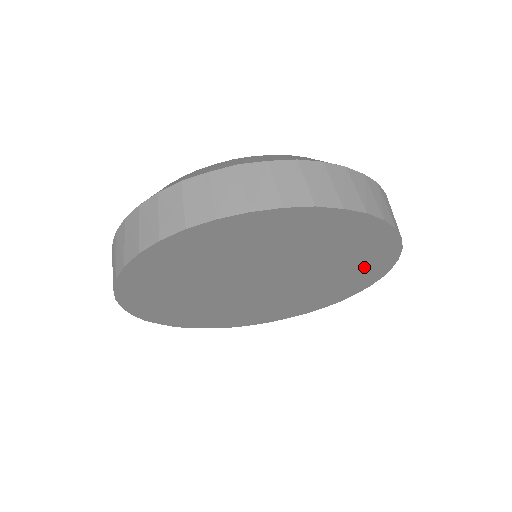
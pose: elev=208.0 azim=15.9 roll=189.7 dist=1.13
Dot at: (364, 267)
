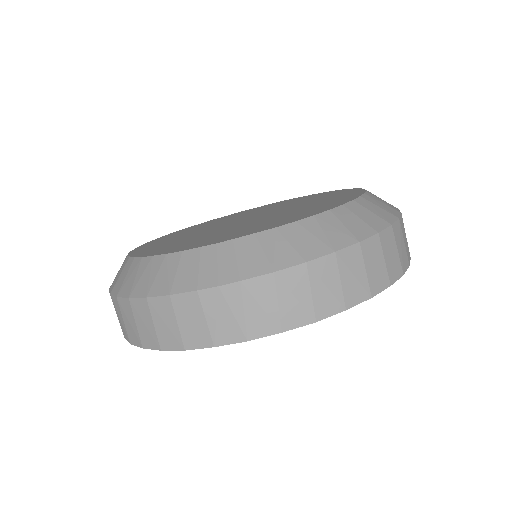
Dot at: occluded
